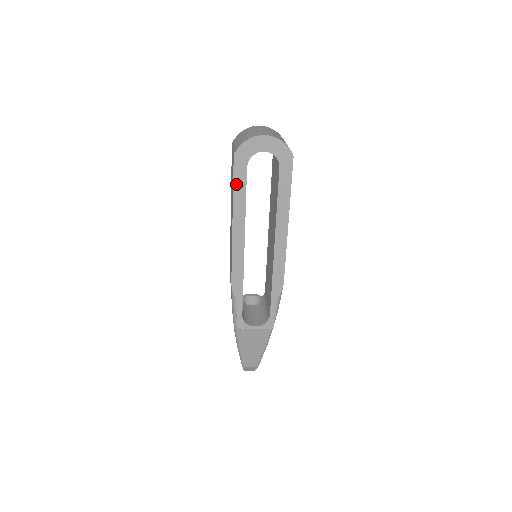
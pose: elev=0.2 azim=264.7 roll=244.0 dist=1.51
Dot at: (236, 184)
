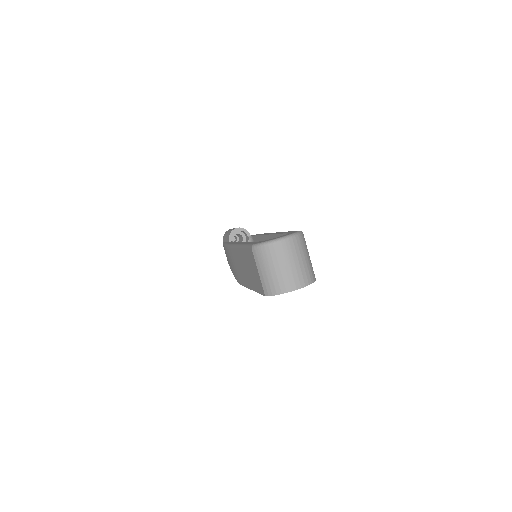
Dot at: occluded
